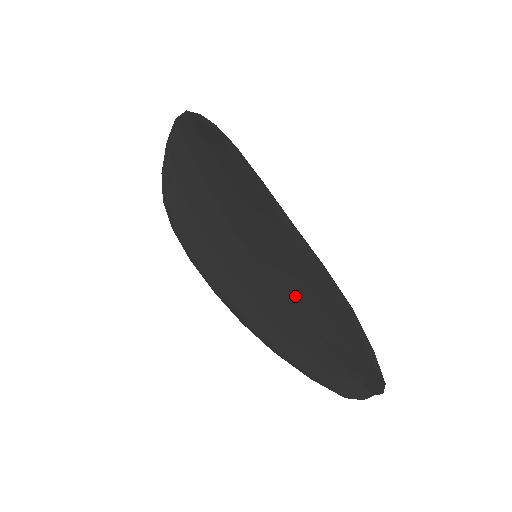
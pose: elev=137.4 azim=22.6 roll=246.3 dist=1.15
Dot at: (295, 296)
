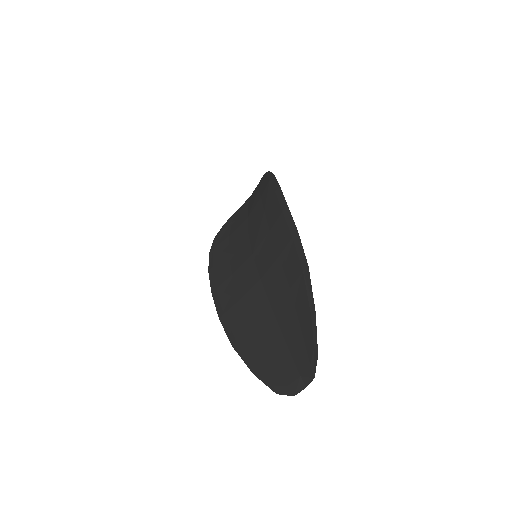
Dot at: (270, 276)
